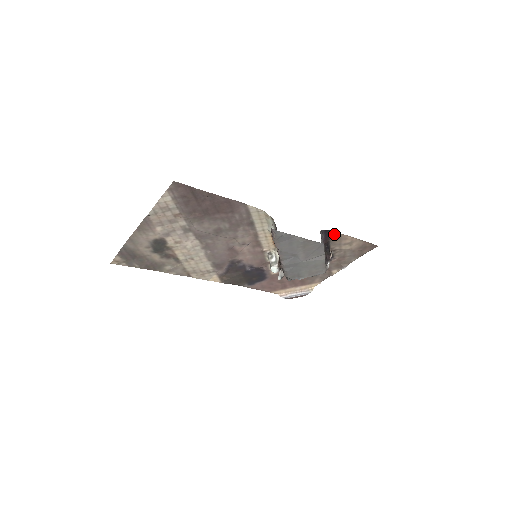
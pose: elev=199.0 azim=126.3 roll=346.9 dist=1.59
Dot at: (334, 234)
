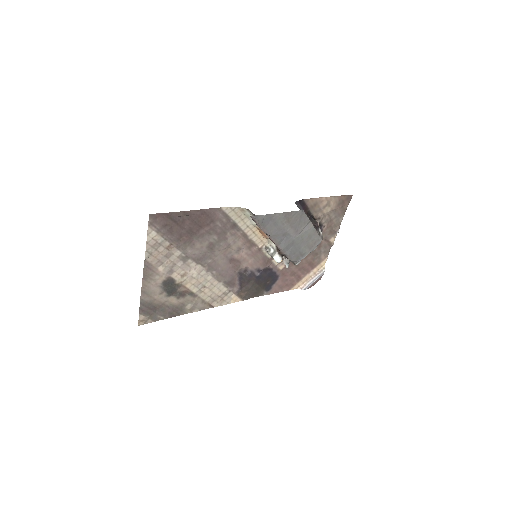
Dot at: (309, 202)
